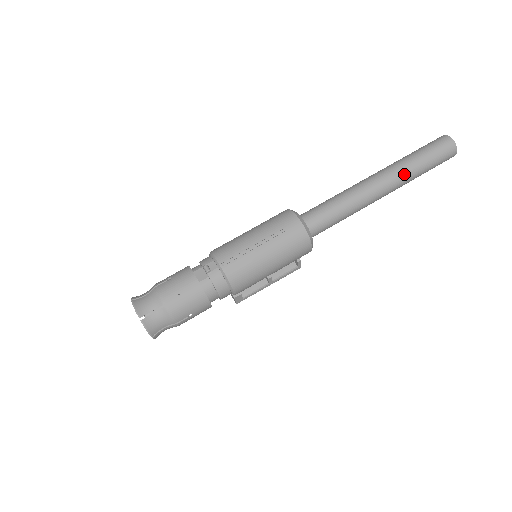
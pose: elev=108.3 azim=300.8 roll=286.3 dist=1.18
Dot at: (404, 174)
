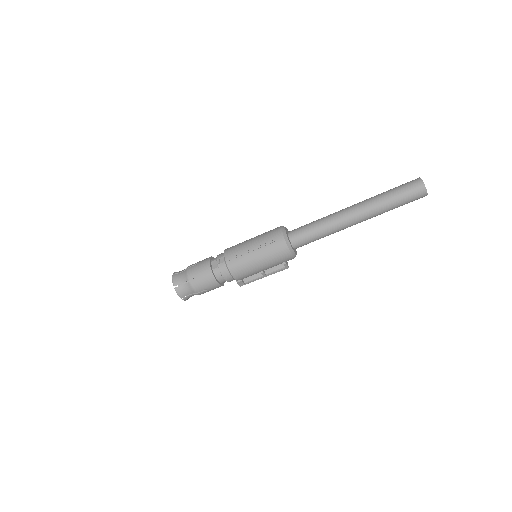
Dot at: (375, 208)
